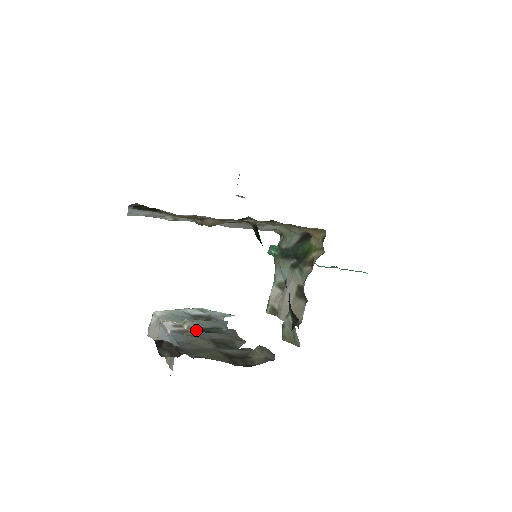
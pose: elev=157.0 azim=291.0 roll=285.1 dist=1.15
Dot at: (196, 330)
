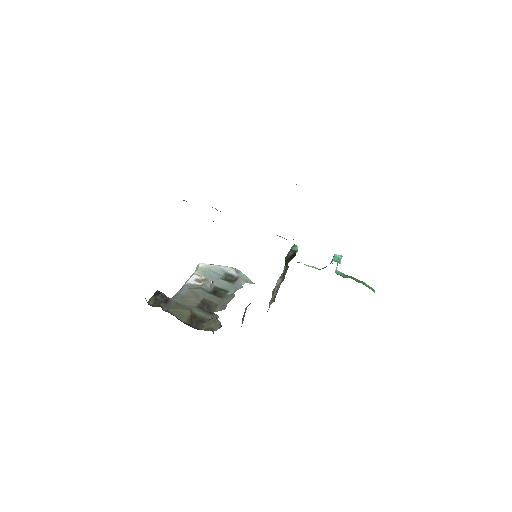
Dot at: (206, 288)
